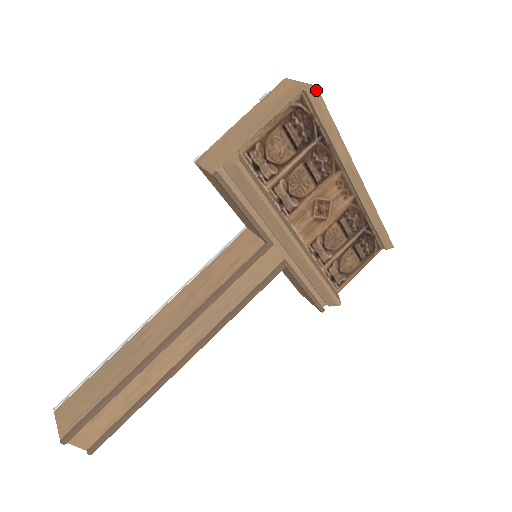
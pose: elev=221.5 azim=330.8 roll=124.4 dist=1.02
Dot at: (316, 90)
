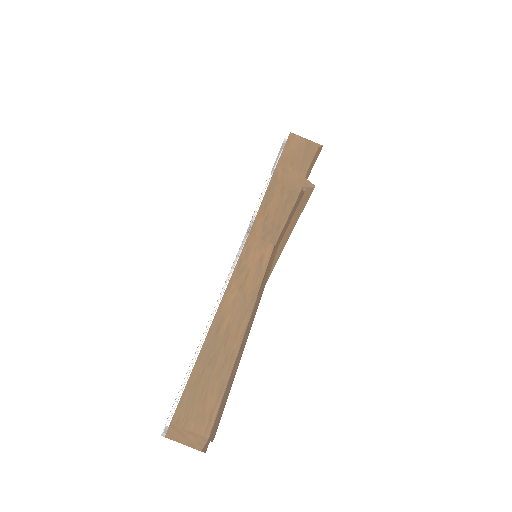
Dot at: (321, 148)
